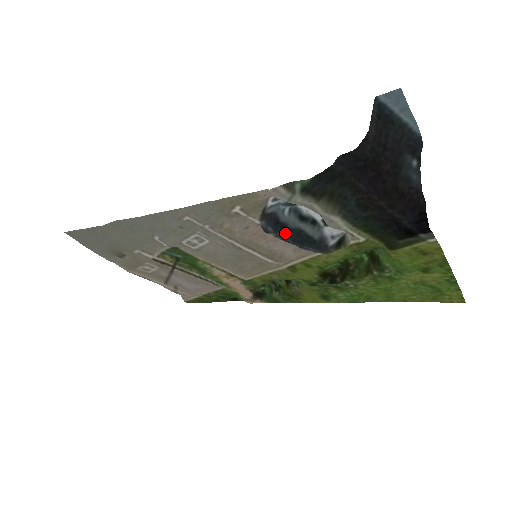
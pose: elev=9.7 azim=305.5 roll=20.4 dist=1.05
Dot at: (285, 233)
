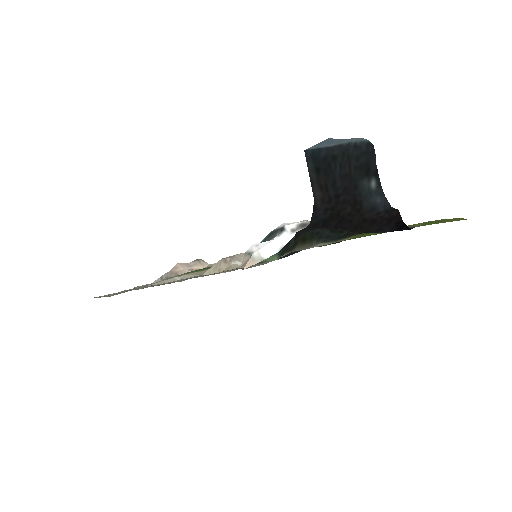
Dot at: occluded
